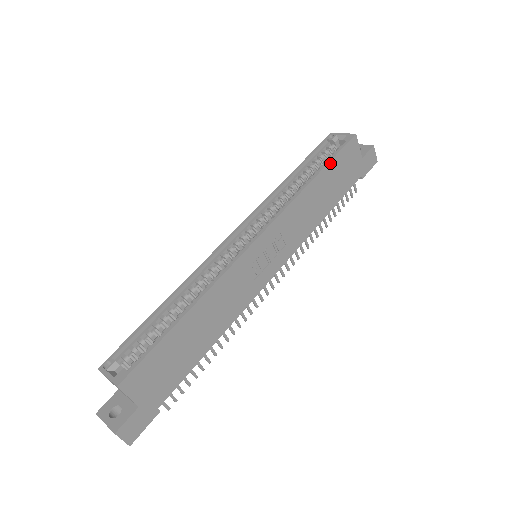
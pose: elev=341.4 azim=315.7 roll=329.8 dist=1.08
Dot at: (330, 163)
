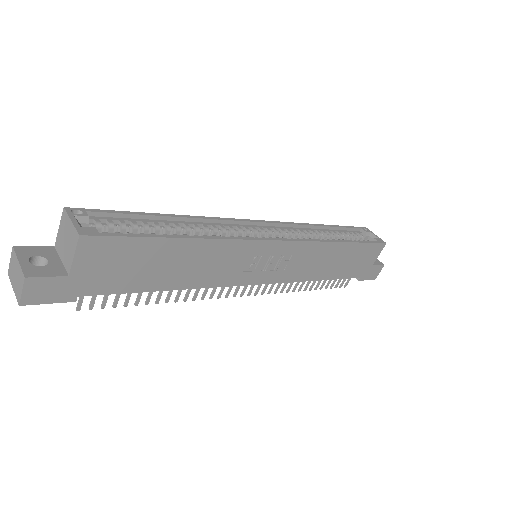
Dot at: (359, 244)
